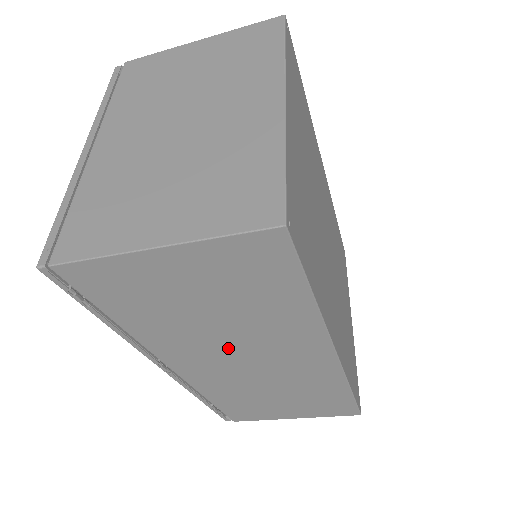
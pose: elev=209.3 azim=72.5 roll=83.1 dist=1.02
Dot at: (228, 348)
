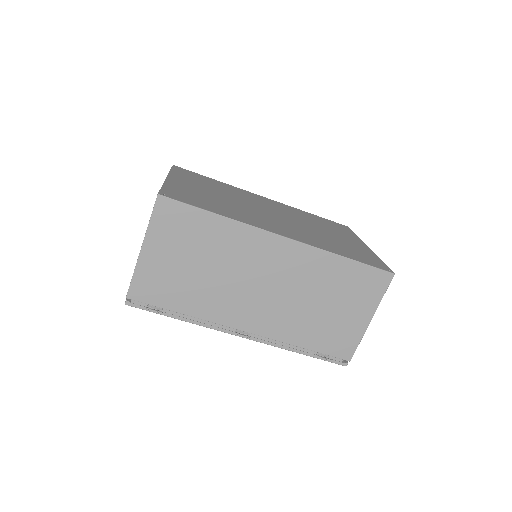
Dot at: (239, 284)
